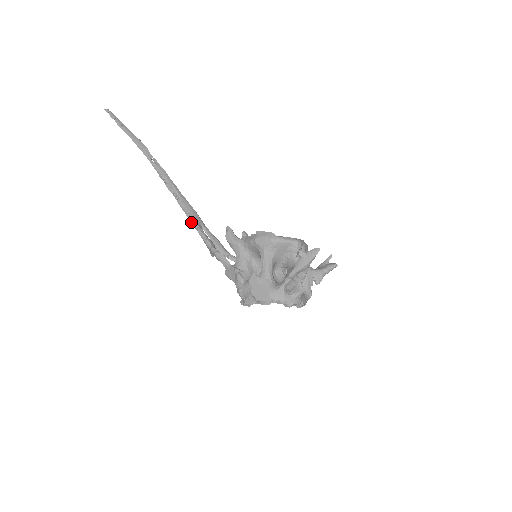
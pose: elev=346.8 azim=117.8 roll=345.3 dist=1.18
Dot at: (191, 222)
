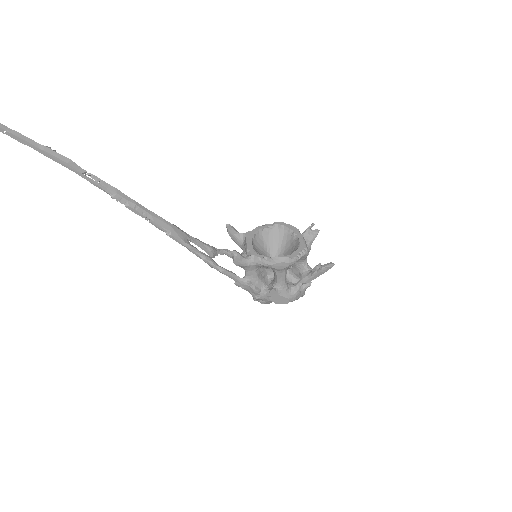
Dot at: occluded
